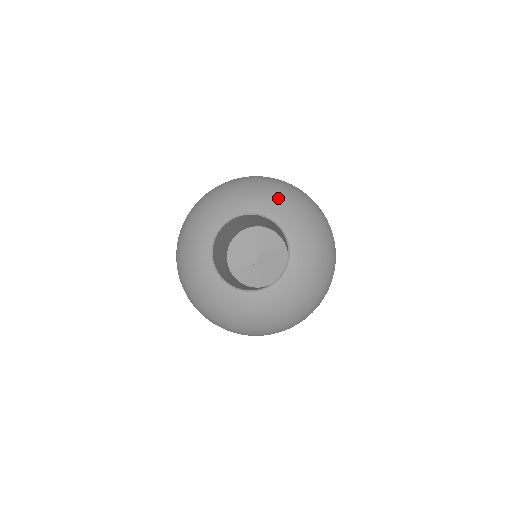
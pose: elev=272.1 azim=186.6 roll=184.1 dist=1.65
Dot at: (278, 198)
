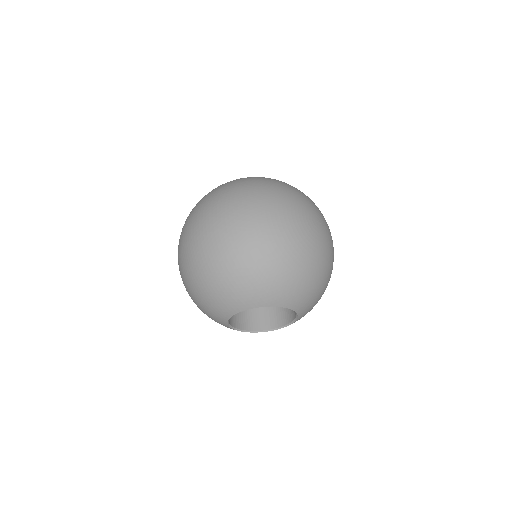
Dot at: (314, 294)
